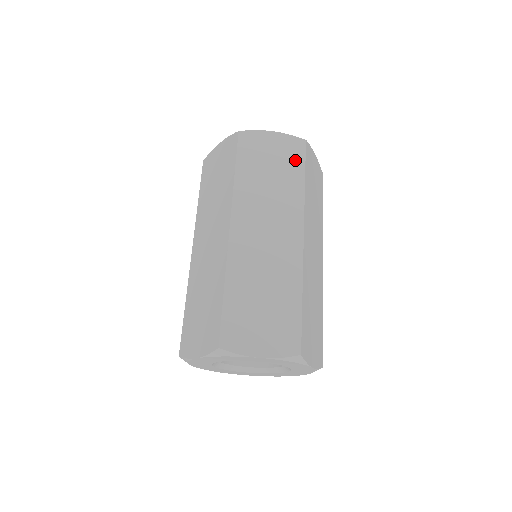
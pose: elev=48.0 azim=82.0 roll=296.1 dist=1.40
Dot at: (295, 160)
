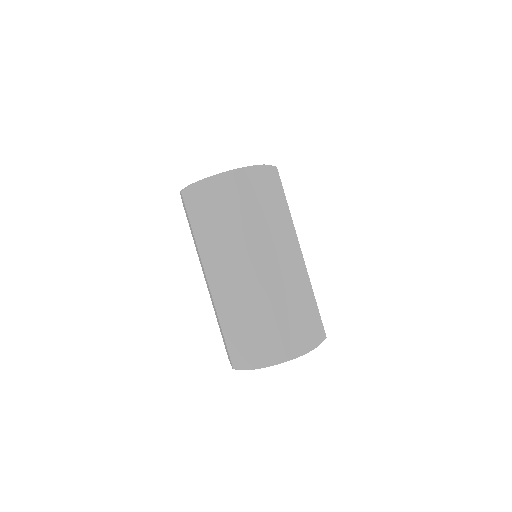
Dot at: (231, 198)
